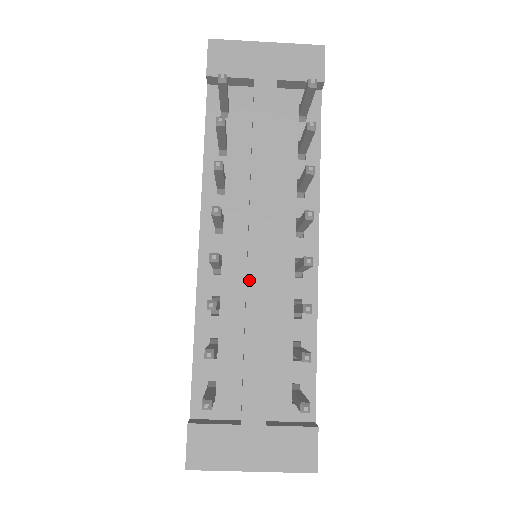
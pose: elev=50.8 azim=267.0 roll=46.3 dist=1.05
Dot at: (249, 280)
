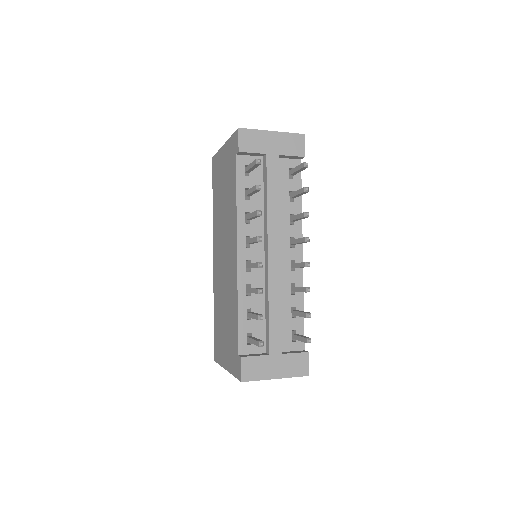
Dot at: (269, 275)
